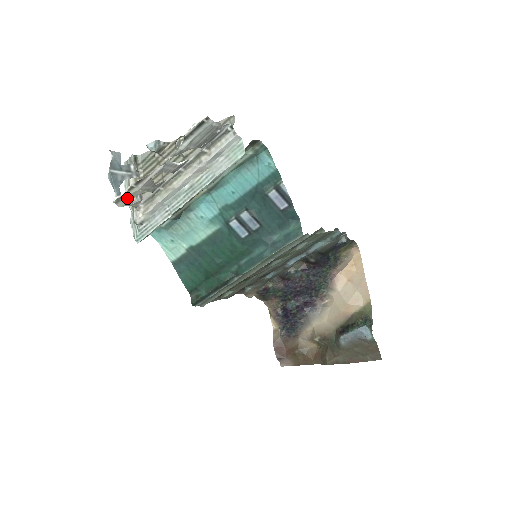
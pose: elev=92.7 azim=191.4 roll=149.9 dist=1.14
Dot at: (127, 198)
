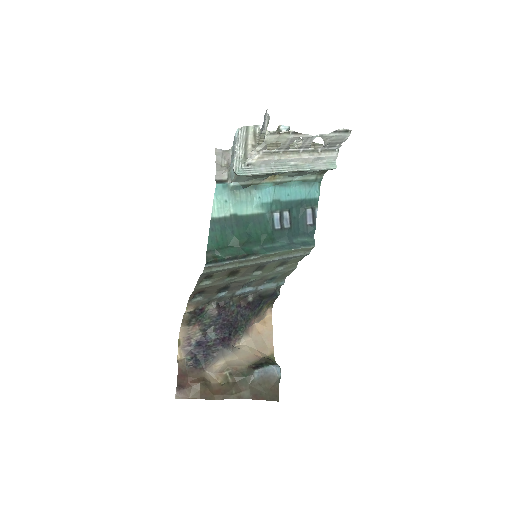
Dot at: (278, 137)
